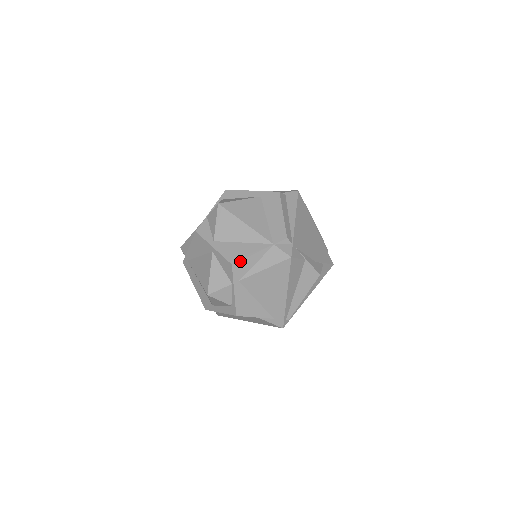
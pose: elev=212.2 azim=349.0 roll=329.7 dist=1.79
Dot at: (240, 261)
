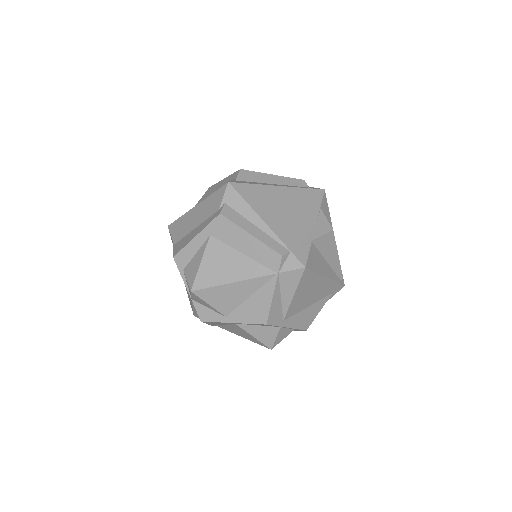
Dot at: (269, 315)
